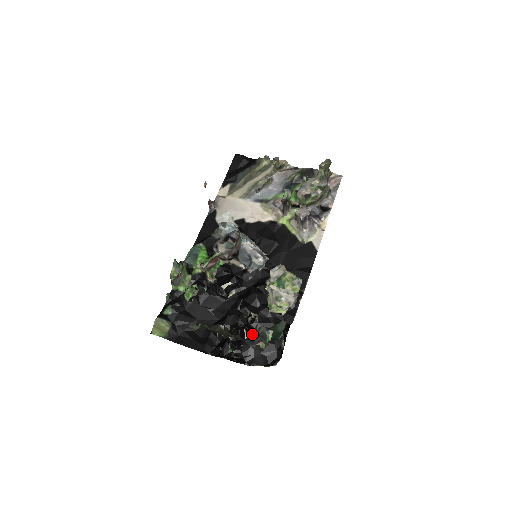
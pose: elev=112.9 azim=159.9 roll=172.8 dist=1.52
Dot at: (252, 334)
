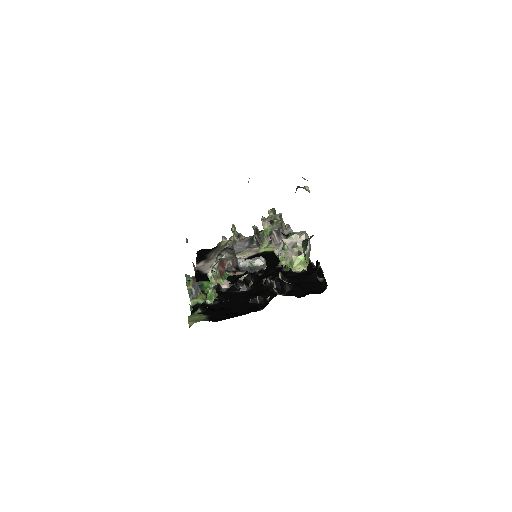
Dot at: (289, 283)
